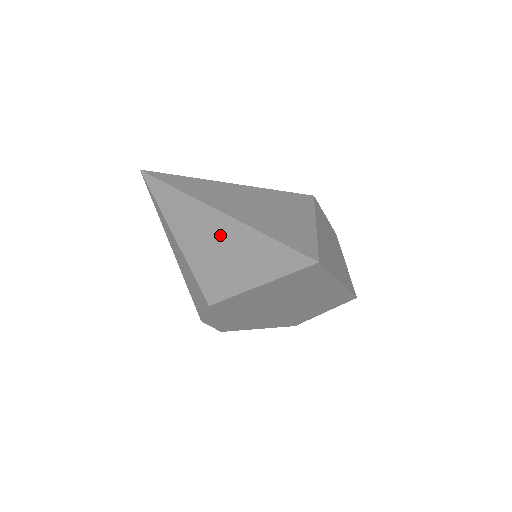
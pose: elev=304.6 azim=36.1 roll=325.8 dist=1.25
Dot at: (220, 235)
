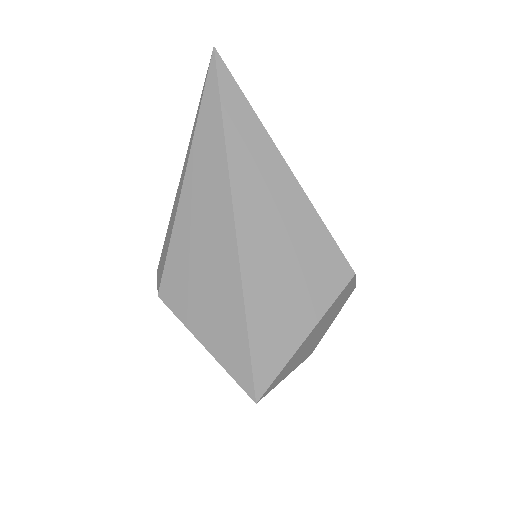
Dot at: (215, 253)
